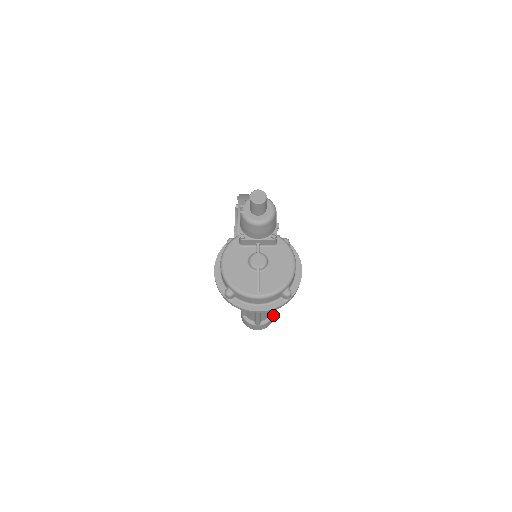
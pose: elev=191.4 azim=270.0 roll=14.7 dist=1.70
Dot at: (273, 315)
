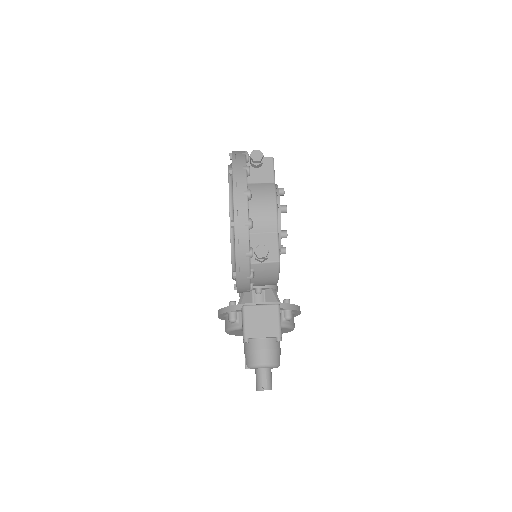
Dot at: occluded
